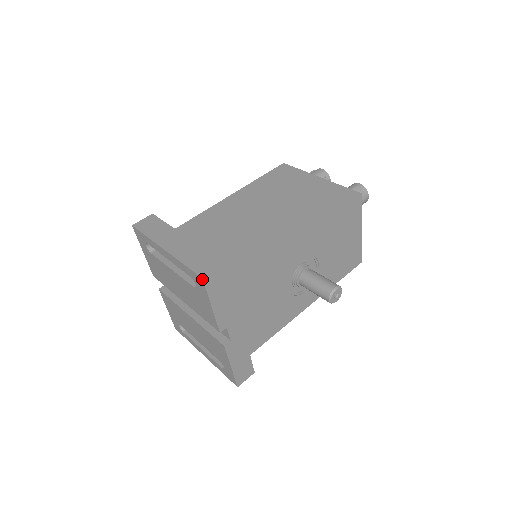
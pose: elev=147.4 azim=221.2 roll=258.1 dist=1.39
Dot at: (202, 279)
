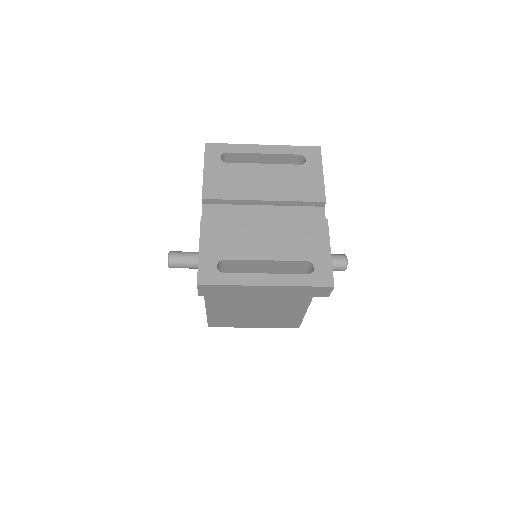
Dot at: (320, 147)
